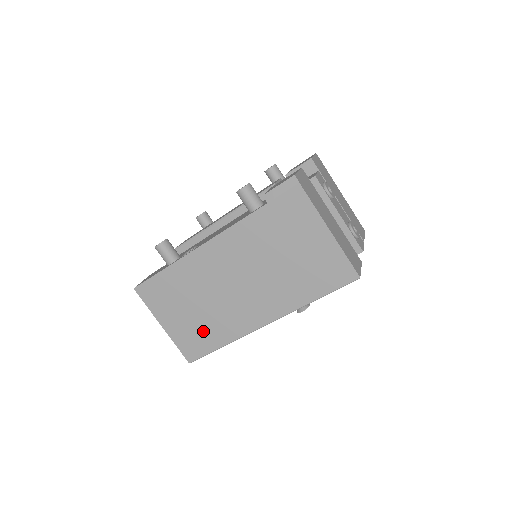
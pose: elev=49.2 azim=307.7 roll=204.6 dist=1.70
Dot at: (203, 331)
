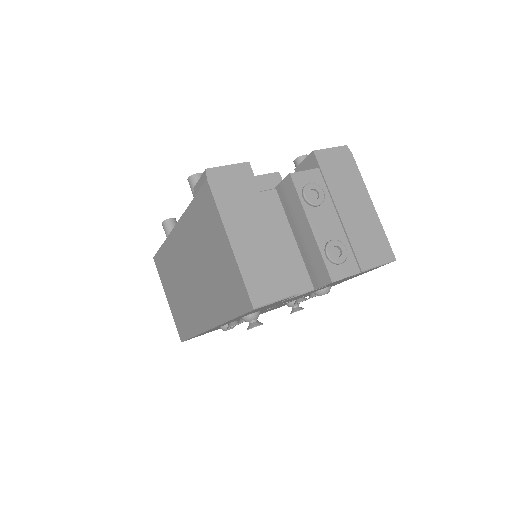
Dot at: (183, 315)
